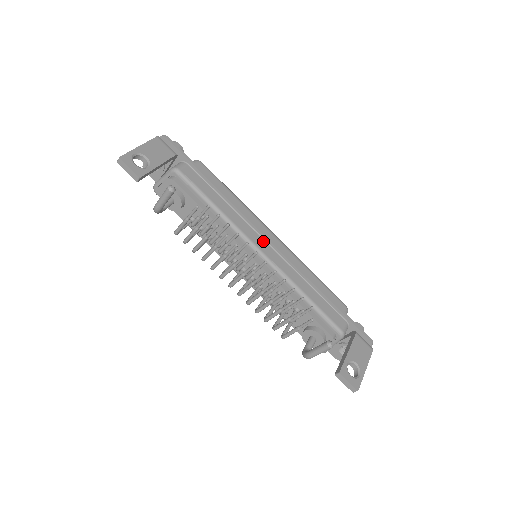
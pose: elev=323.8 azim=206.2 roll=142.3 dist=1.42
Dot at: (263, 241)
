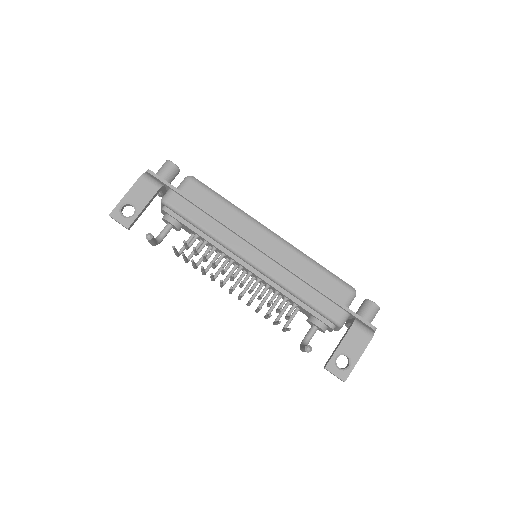
Dot at: (252, 249)
